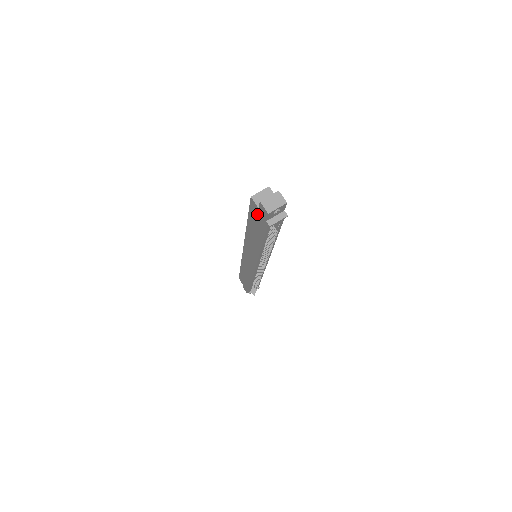
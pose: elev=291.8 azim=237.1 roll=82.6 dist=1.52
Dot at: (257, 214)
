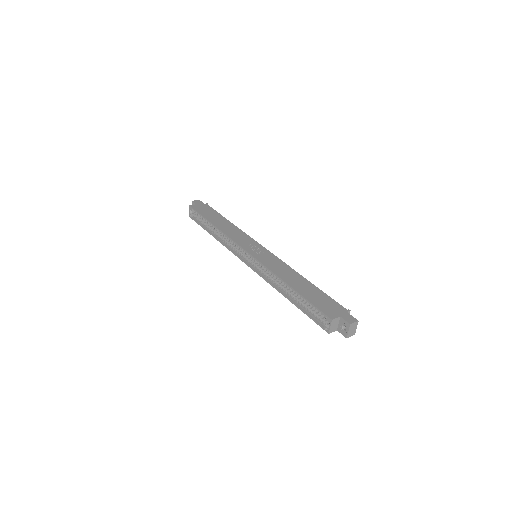
Dot at: occluded
